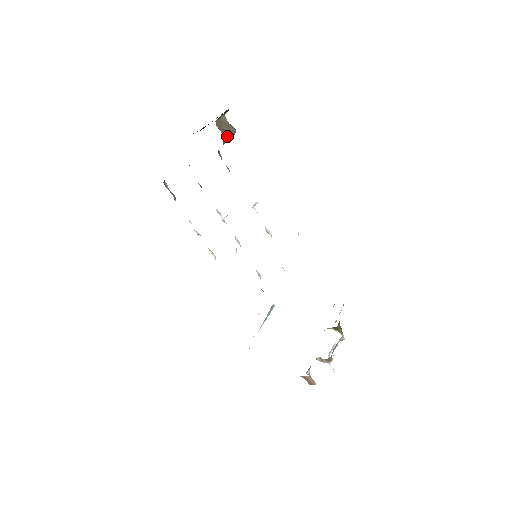
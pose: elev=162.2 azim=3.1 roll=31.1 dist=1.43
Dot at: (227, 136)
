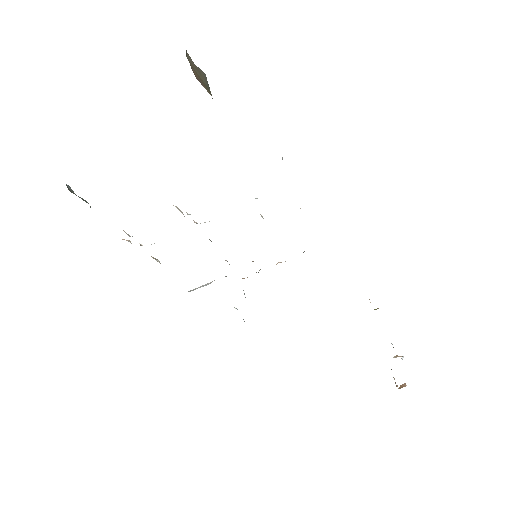
Dot at: (210, 94)
